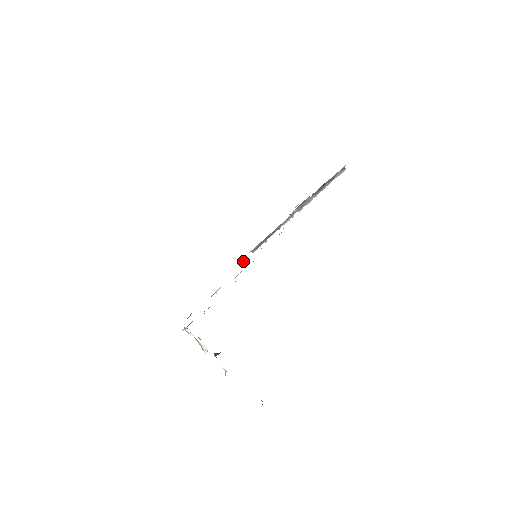
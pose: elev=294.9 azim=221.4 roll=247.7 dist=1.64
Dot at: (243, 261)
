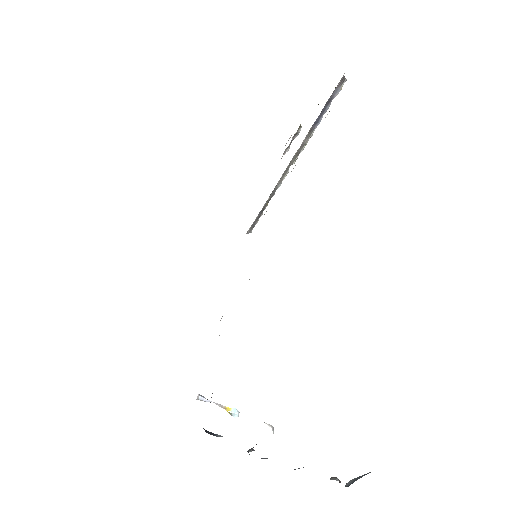
Dot at: occluded
